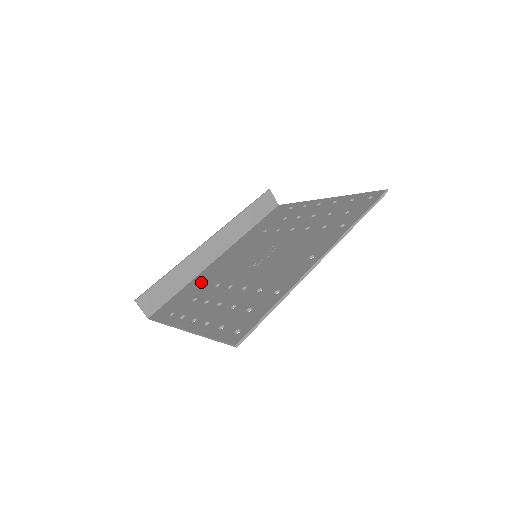
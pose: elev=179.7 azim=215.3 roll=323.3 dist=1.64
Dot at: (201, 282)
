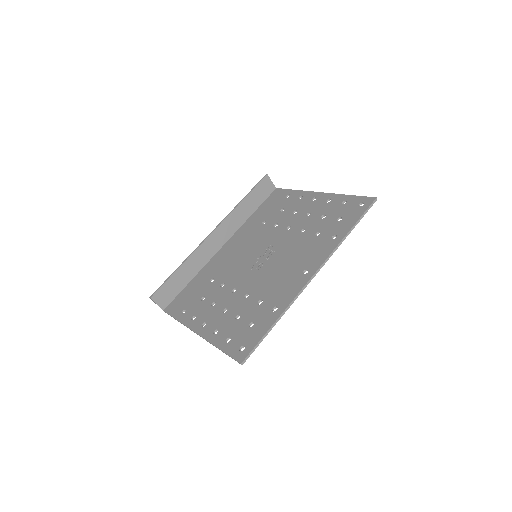
Dot at: (207, 277)
